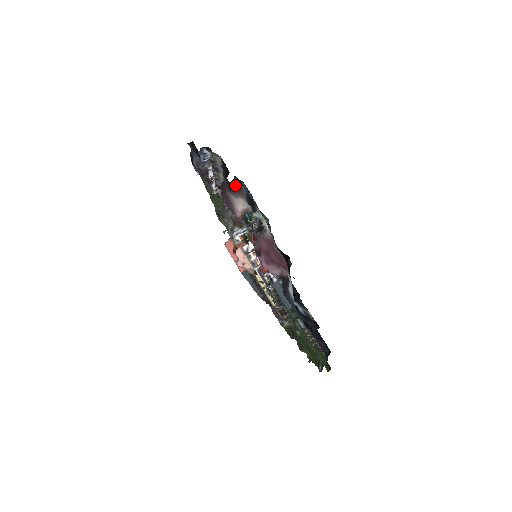
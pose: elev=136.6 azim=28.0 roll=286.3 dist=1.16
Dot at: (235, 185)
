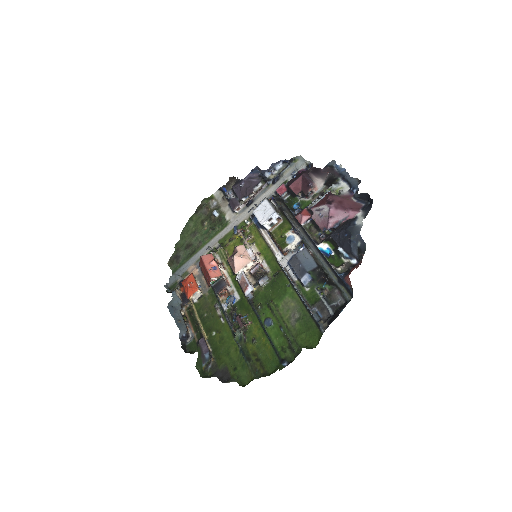
Dot at: (322, 170)
